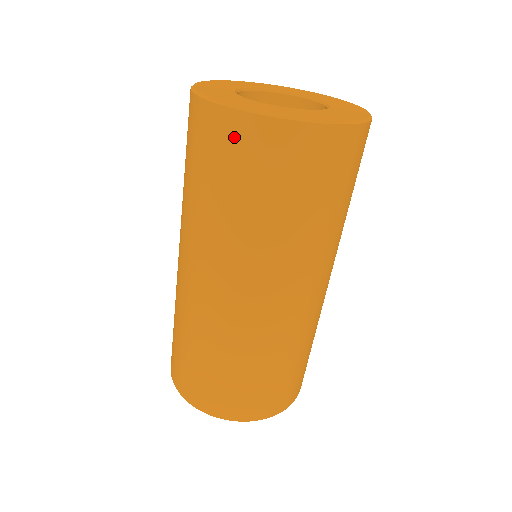
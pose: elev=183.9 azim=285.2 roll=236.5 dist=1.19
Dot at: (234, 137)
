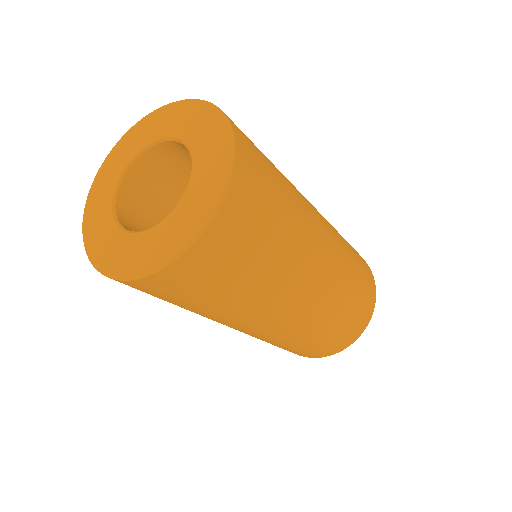
Dot at: occluded
